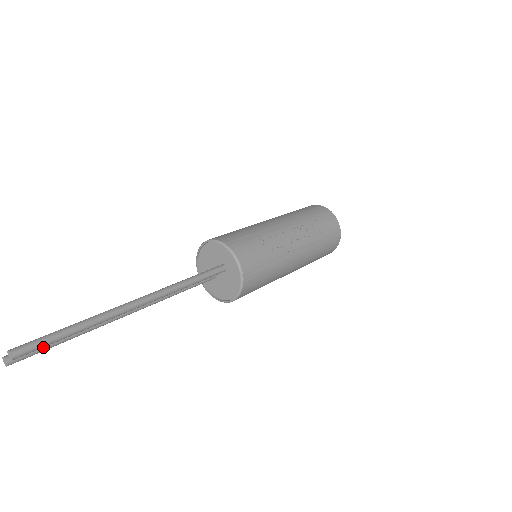
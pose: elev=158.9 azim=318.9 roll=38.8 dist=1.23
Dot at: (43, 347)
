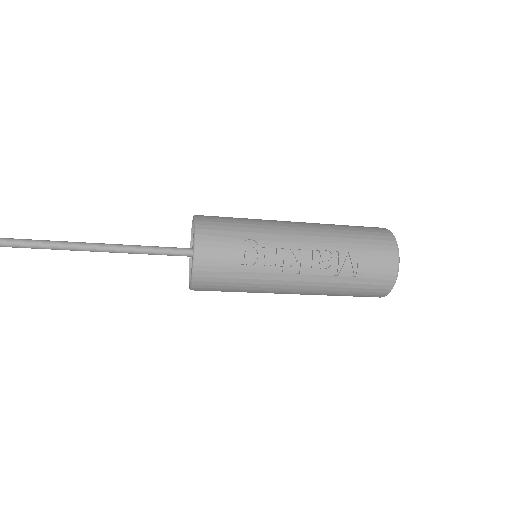
Dot at: out of frame
